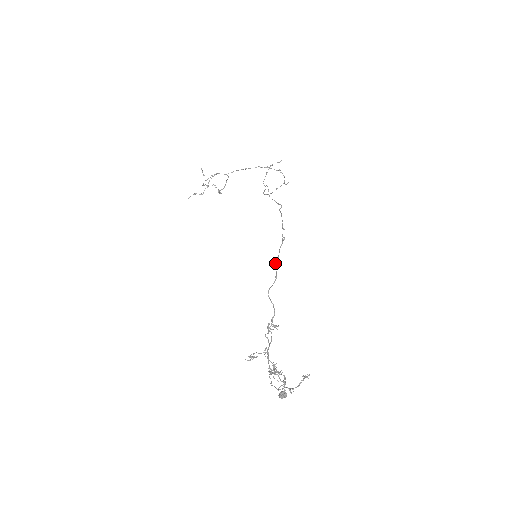
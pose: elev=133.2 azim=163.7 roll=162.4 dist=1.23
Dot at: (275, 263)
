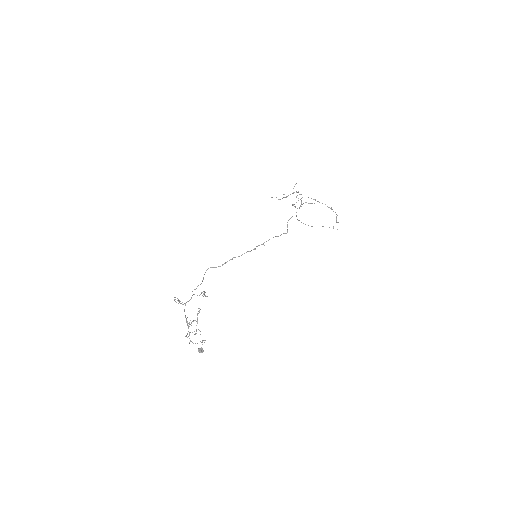
Dot at: (232, 258)
